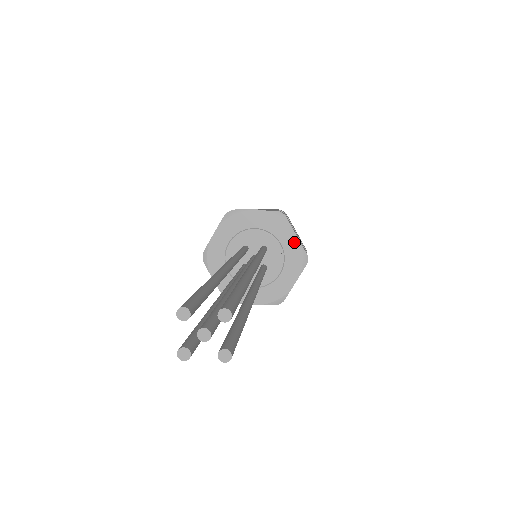
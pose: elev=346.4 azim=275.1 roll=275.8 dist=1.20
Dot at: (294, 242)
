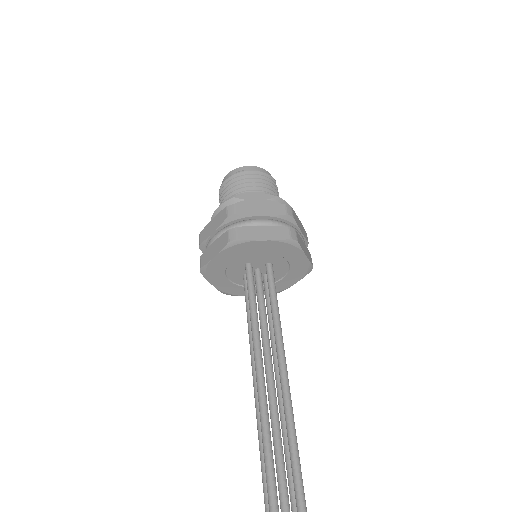
Dot at: (302, 260)
